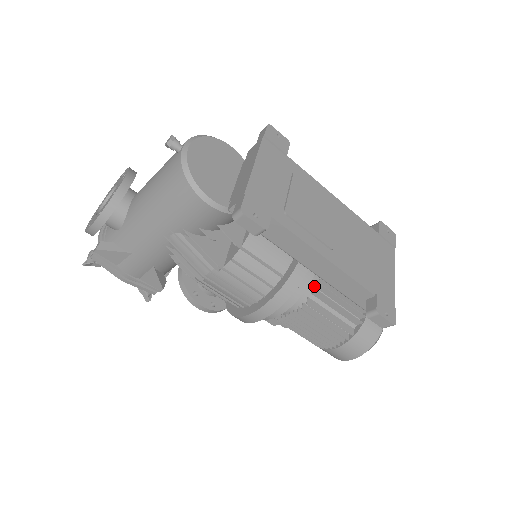
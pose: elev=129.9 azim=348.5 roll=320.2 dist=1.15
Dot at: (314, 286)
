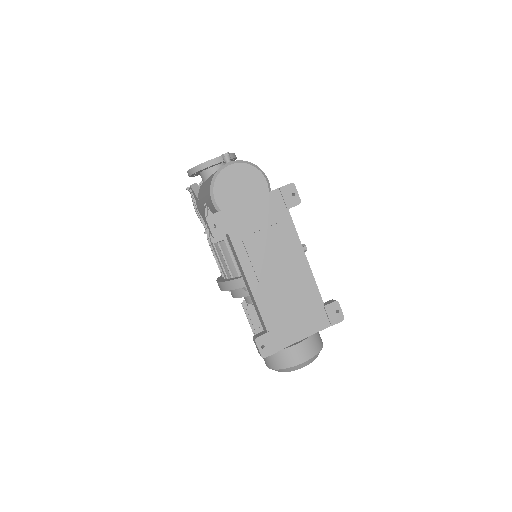
Dot at: occluded
